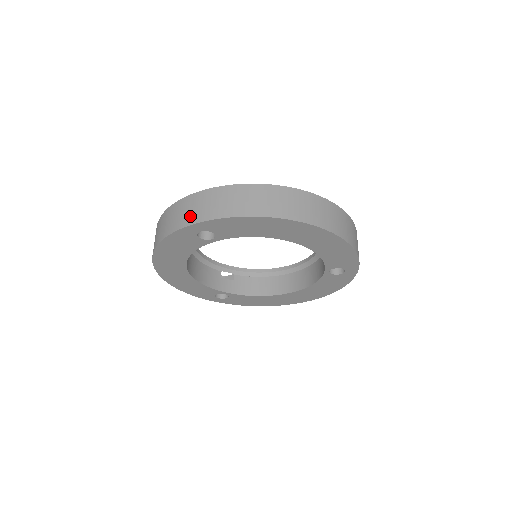
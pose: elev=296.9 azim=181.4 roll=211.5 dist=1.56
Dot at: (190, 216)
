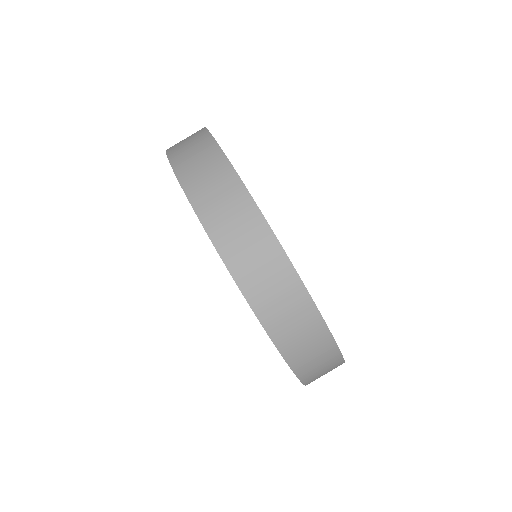
Dot at: (178, 148)
